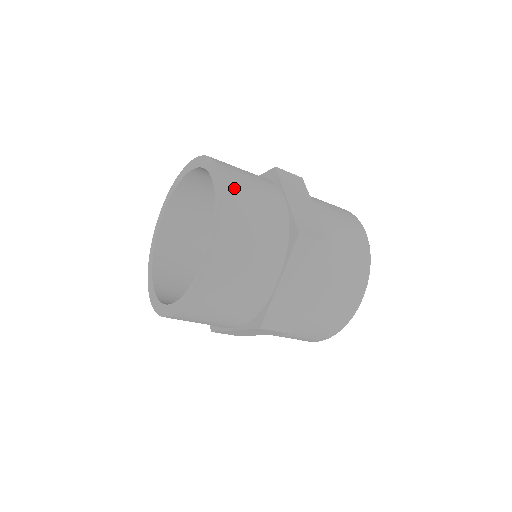
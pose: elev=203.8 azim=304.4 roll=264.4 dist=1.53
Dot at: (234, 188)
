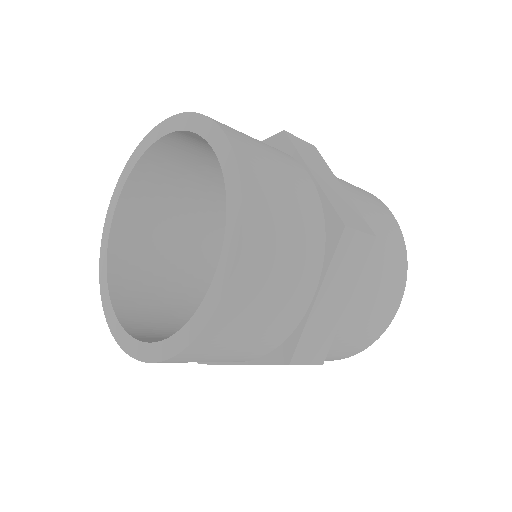
Dot at: (251, 161)
